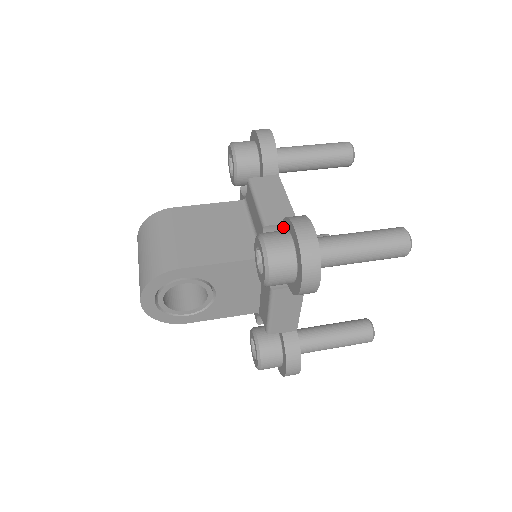
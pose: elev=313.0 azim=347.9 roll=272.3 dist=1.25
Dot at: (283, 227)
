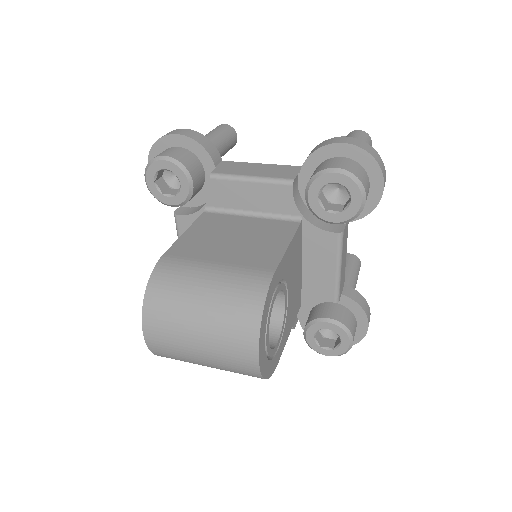
Dot at: (308, 170)
